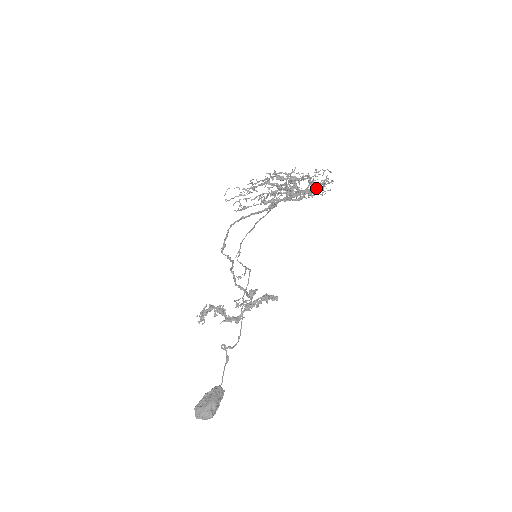
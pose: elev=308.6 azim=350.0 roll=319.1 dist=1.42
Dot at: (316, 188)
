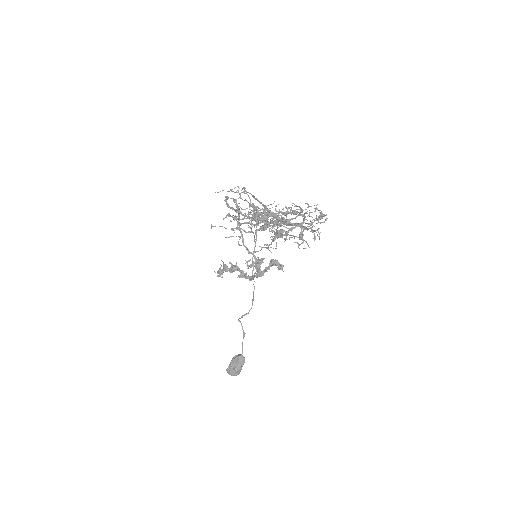
Dot at: (308, 229)
